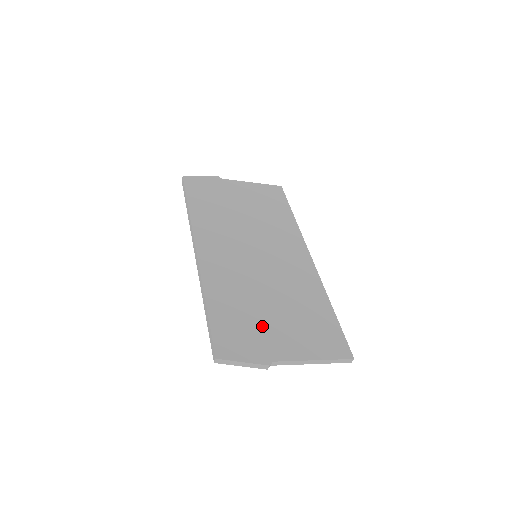
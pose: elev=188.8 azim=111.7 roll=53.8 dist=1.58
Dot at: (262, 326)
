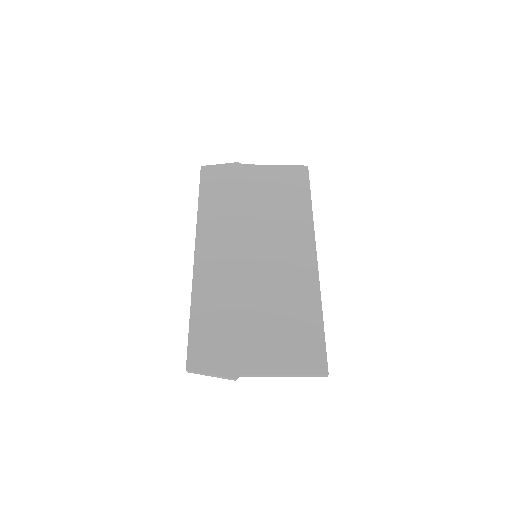
Dot at: (239, 337)
